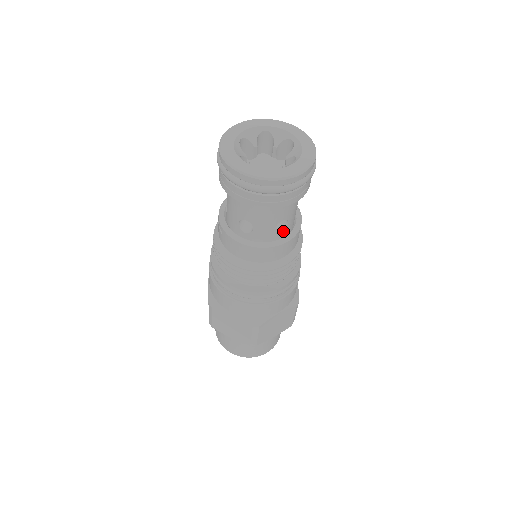
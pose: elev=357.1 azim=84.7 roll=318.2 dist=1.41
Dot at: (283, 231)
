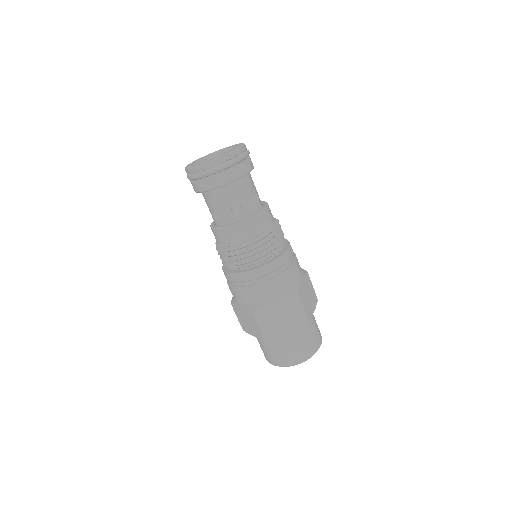
Dot at: (241, 214)
